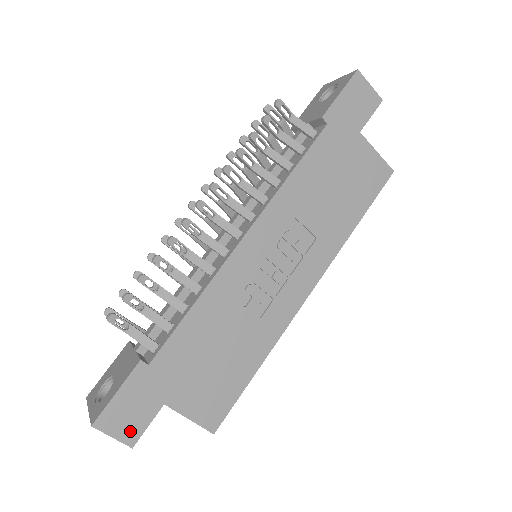
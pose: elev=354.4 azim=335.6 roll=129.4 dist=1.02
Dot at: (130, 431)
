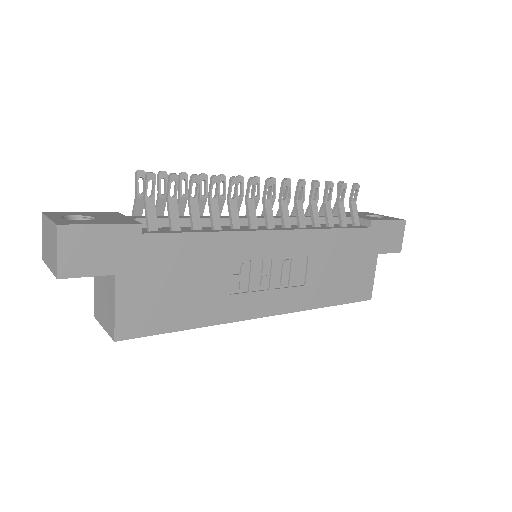
Dot at: (73, 264)
